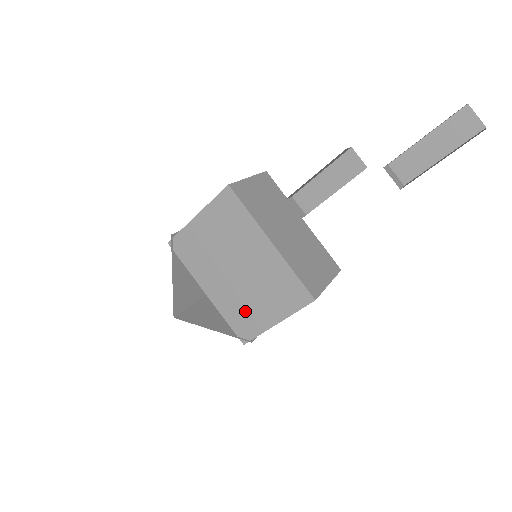
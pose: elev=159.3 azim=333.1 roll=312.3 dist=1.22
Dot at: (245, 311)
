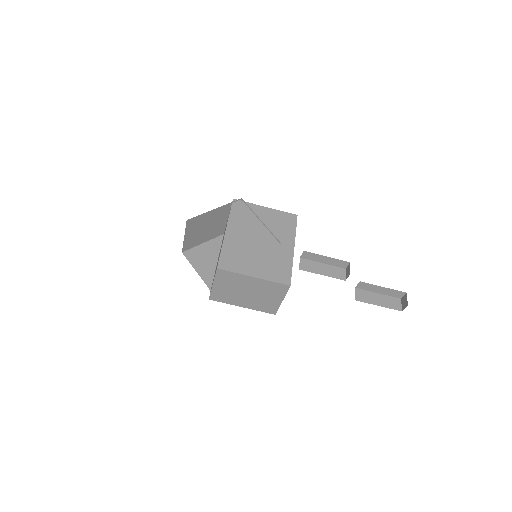
Dot at: (241, 257)
